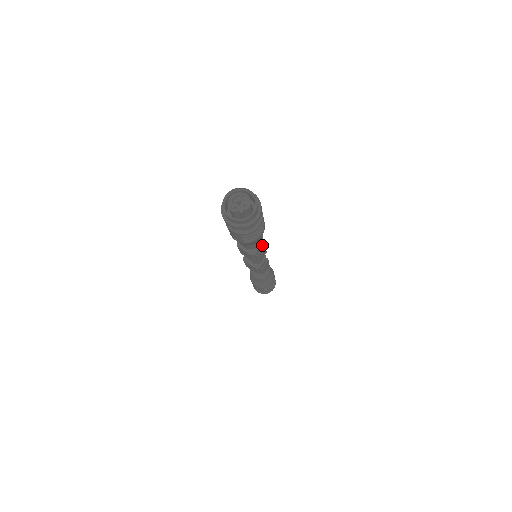
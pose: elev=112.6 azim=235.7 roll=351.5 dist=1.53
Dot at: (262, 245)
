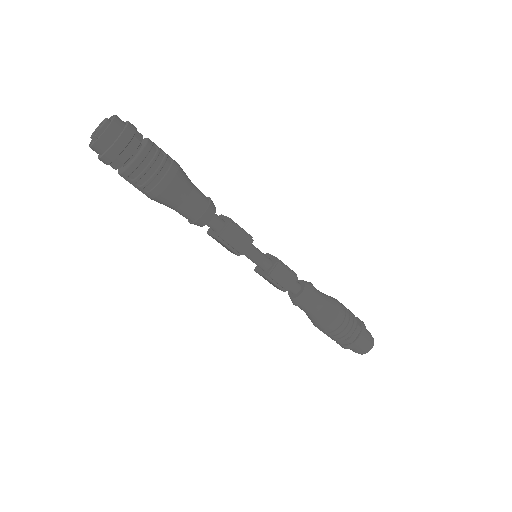
Dot at: (231, 225)
